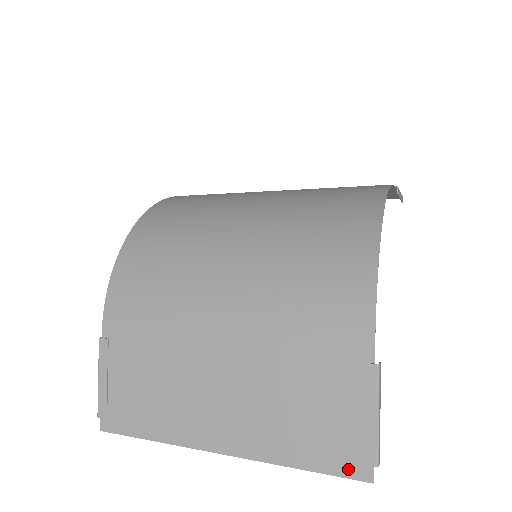
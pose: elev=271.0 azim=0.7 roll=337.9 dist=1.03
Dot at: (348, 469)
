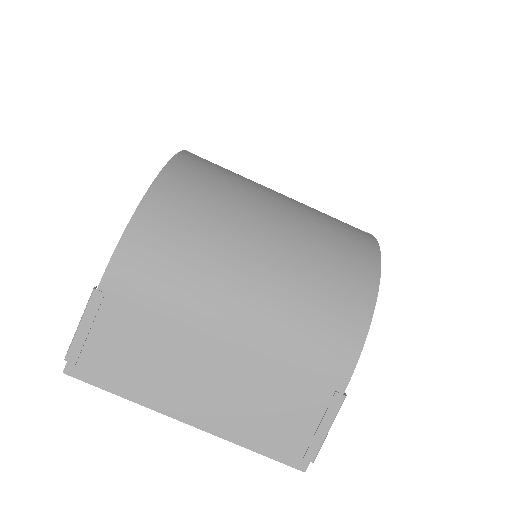
Dot at: (291, 459)
